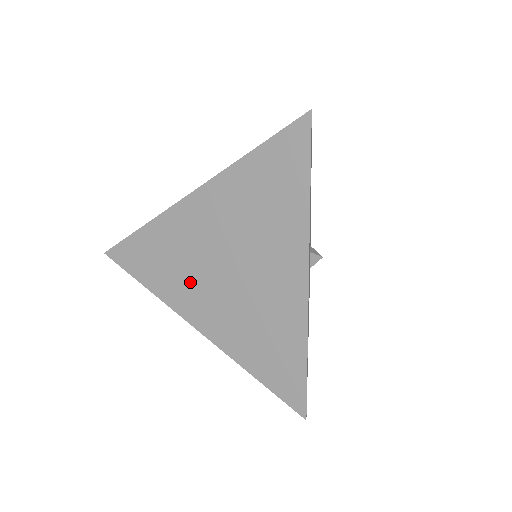
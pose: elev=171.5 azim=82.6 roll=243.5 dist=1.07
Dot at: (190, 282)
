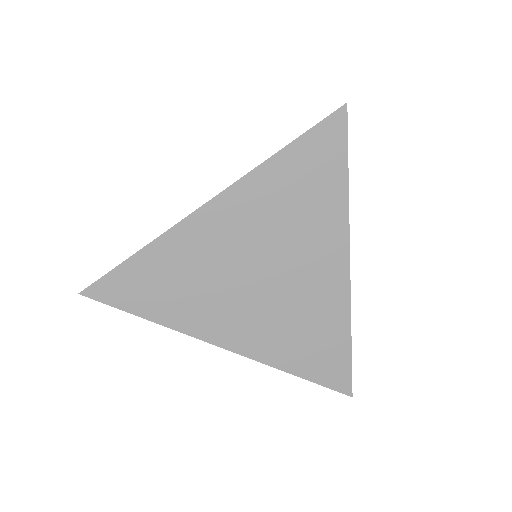
Dot at: (213, 301)
